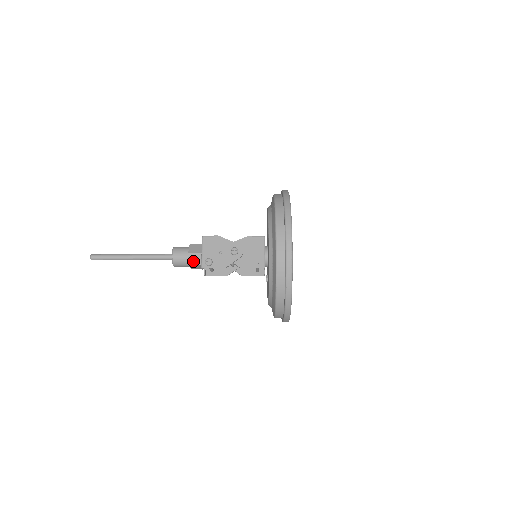
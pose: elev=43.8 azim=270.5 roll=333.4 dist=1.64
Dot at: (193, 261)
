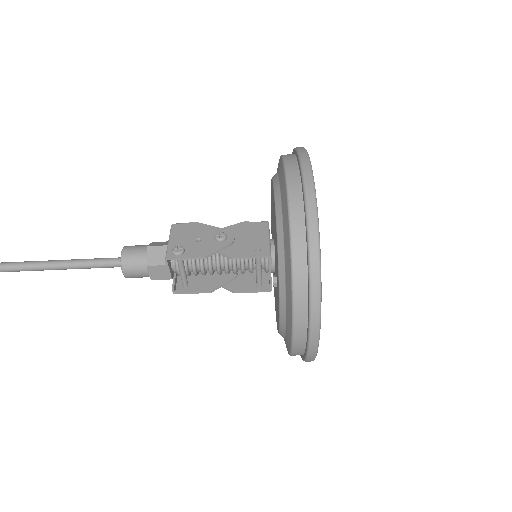
Dot at: (154, 259)
